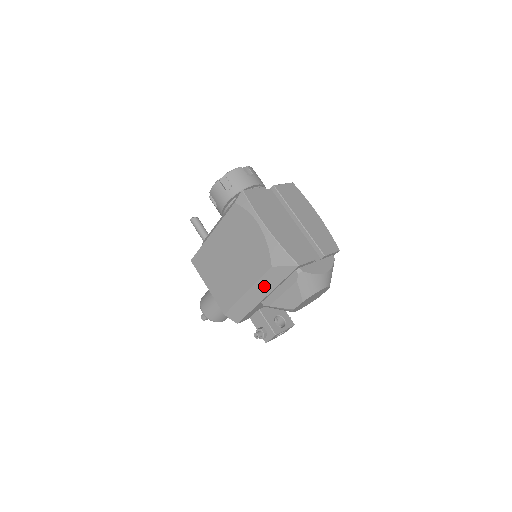
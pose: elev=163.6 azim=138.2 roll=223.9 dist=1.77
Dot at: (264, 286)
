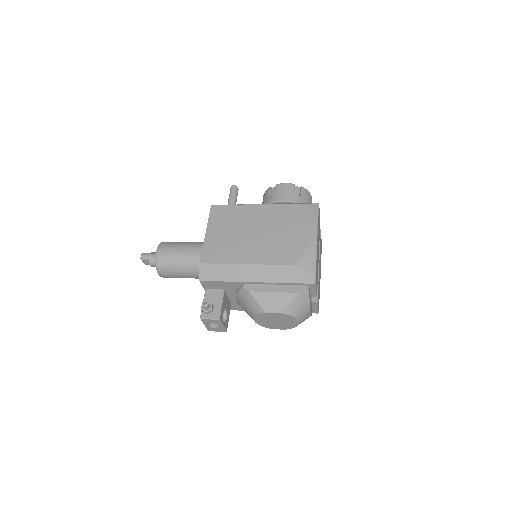
Dot at: (267, 273)
